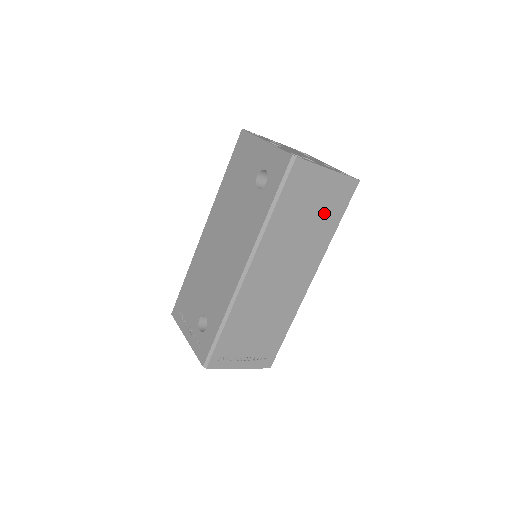
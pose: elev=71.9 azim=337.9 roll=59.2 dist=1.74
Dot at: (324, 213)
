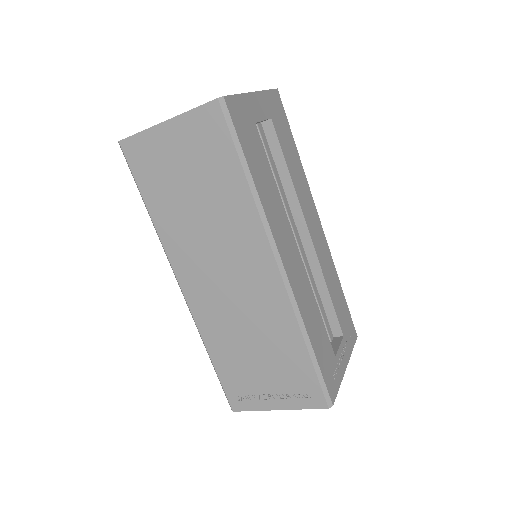
Dot at: (209, 174)
